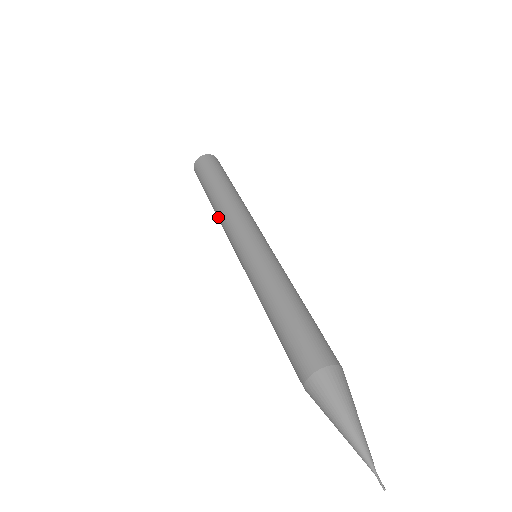
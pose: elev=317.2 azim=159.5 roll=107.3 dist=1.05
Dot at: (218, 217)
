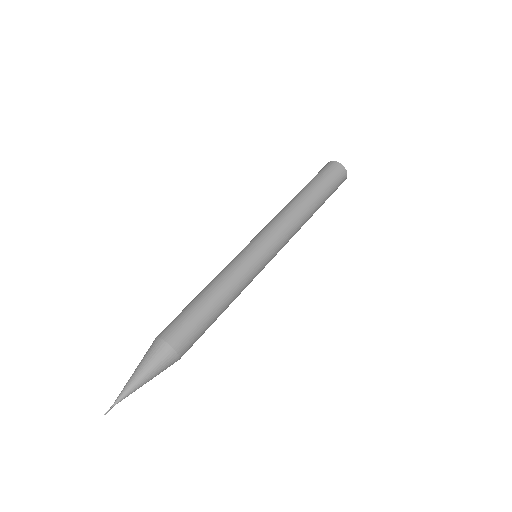
Dot at: (287, 207)
